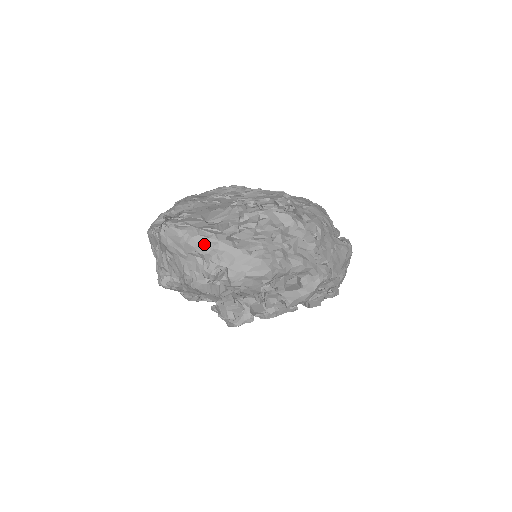
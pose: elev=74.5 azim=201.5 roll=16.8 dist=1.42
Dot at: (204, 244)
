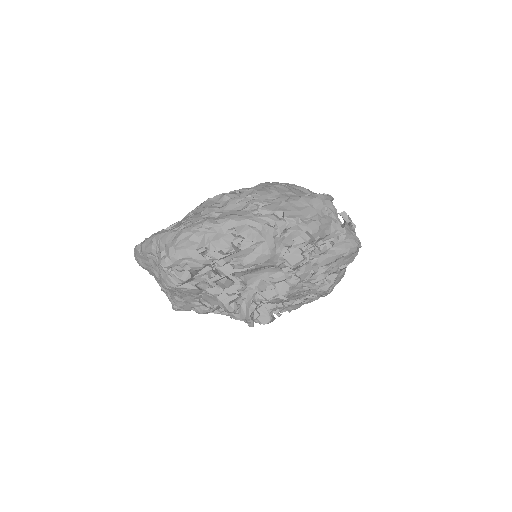
Dot at: (148, 244)
